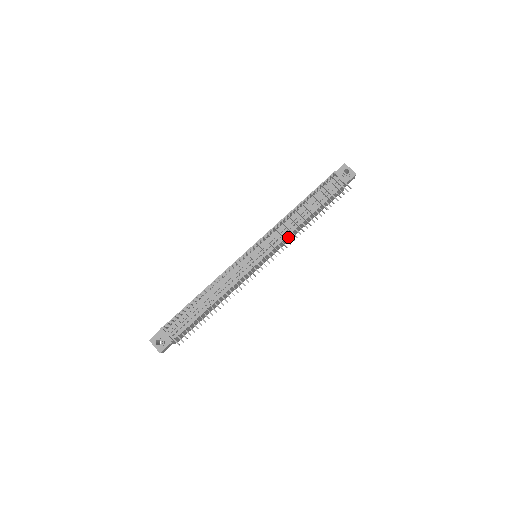
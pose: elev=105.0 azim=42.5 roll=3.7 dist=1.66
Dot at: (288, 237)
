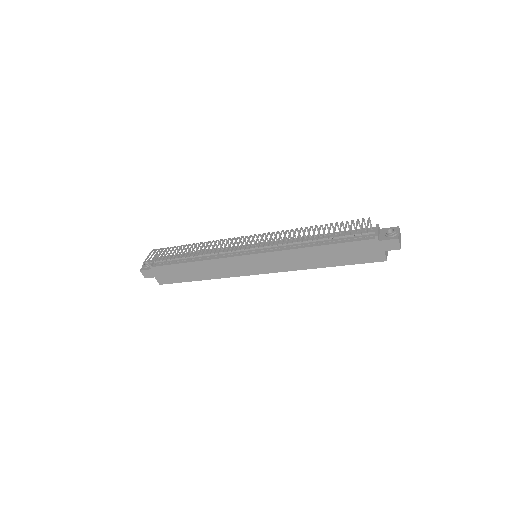
Dot at: (290, 257)
